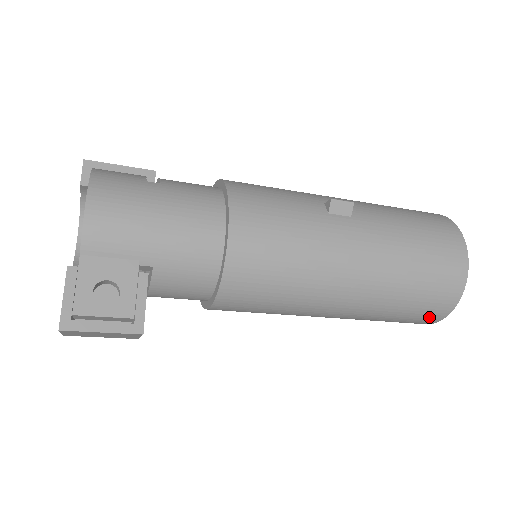
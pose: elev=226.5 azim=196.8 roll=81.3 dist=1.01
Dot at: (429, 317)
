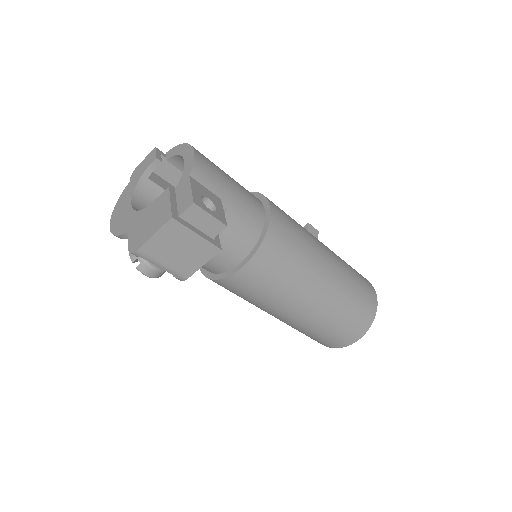
Dot at: (359, 328)
